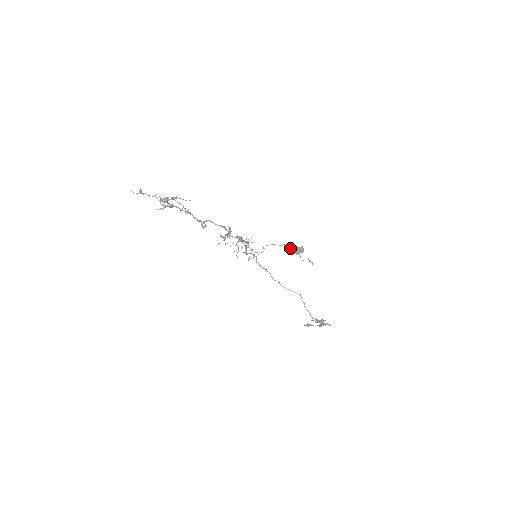
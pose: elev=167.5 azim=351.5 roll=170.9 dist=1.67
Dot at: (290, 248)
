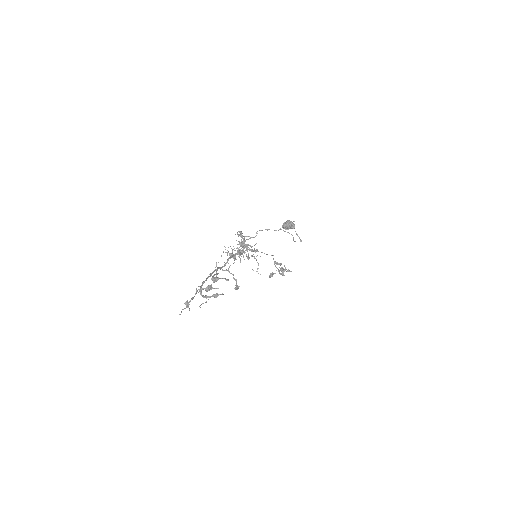
Dot at: (285, 231)
